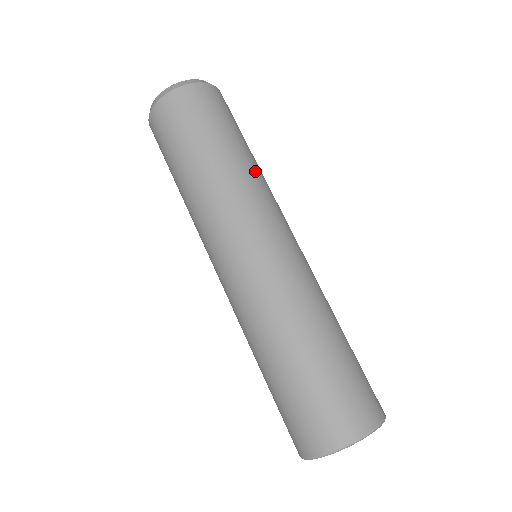
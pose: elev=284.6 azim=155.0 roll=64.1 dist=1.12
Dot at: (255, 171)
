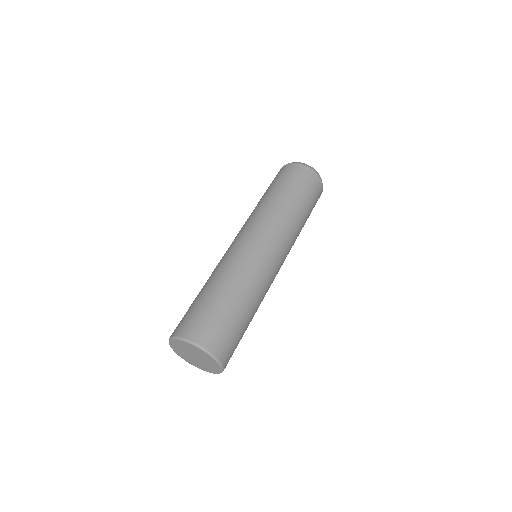
Dot at: (284, 211)
